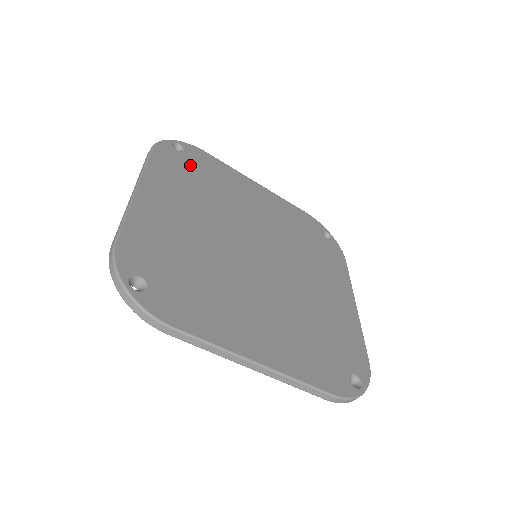
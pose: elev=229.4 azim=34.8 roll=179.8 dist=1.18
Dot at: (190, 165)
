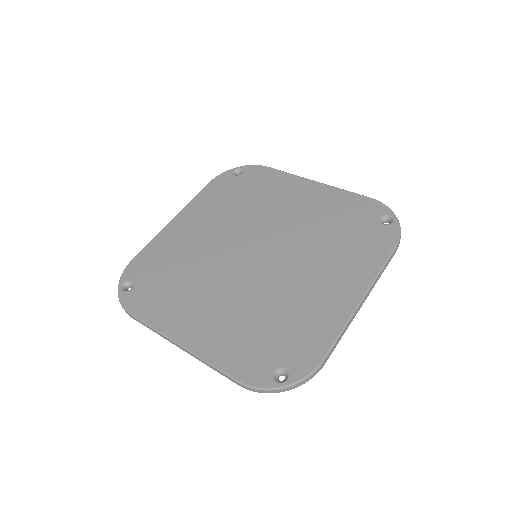
Dot at: (238, 185)
